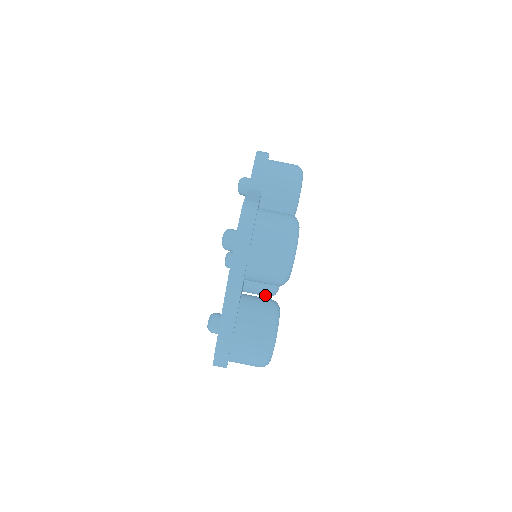
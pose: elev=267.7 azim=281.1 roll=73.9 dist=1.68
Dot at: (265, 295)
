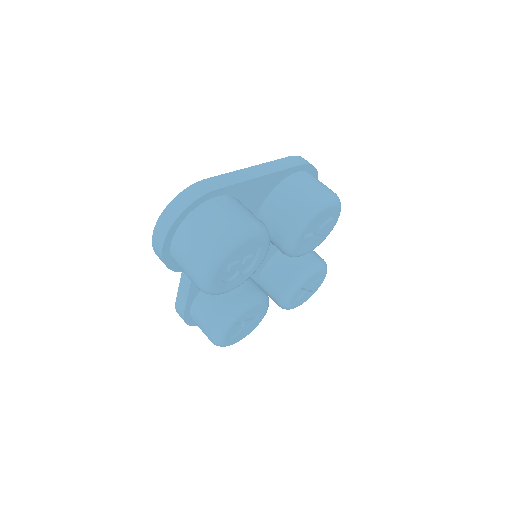
Dot at: (217, 313)
